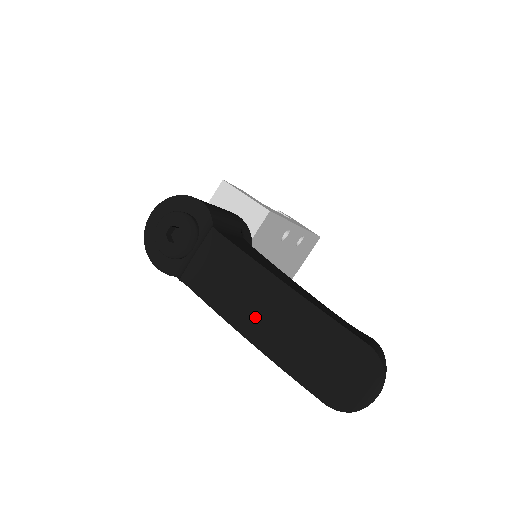
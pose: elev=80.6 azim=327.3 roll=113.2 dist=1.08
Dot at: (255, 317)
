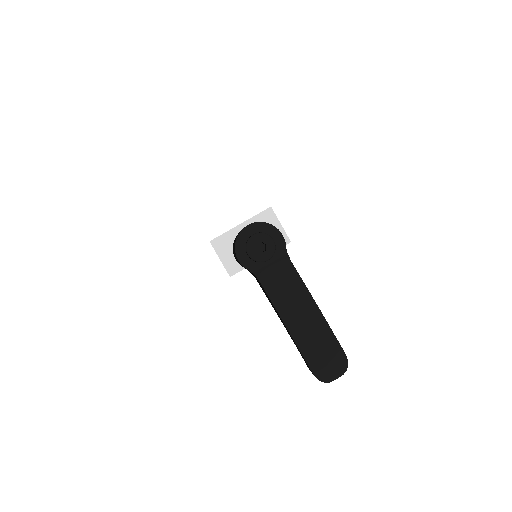
Dot at: (296, 318)
